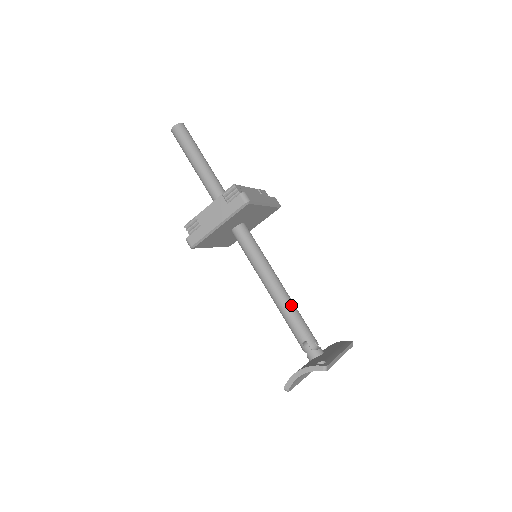
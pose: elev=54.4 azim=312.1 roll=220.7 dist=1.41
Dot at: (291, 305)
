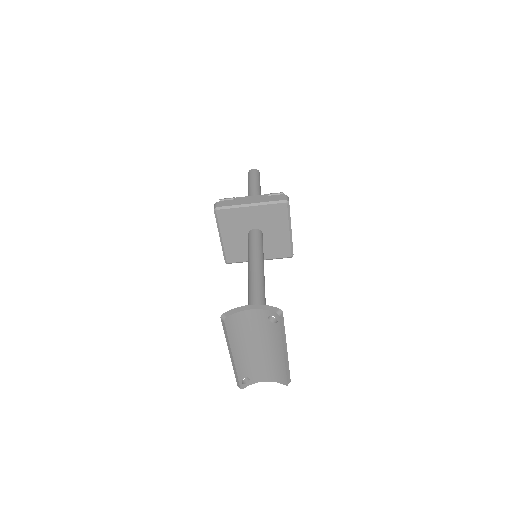
Dot at: (264, 294)
